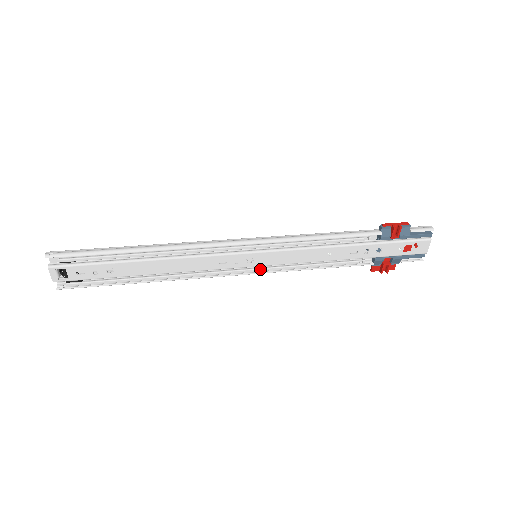
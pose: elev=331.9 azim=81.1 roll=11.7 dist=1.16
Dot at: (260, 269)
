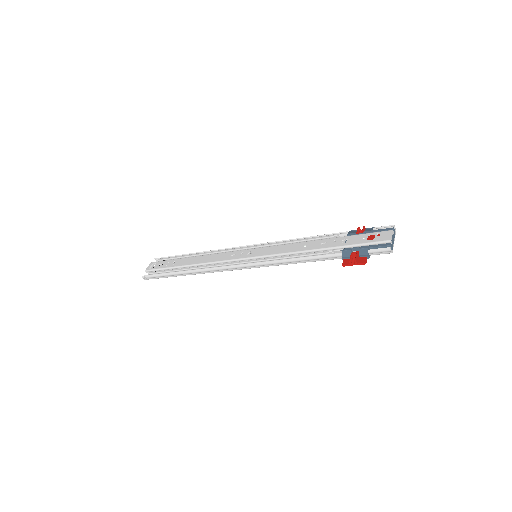
Dot at: (254, 260)
